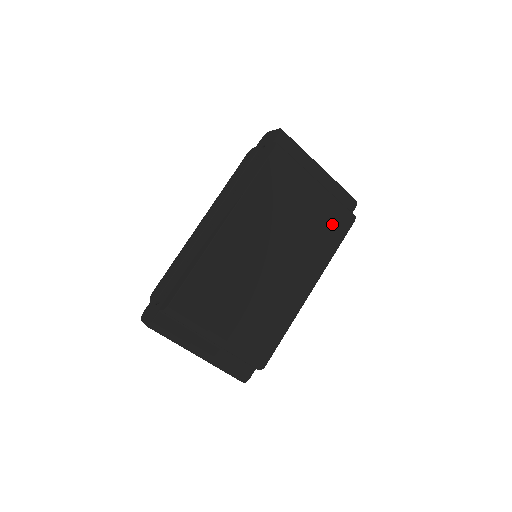
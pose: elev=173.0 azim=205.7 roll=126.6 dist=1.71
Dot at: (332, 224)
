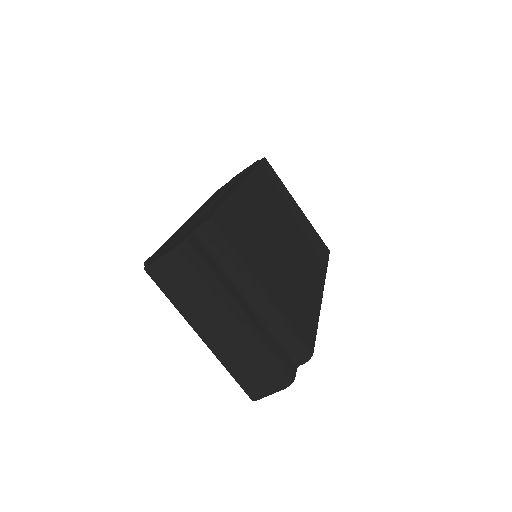
Dot at: (317, 242)
